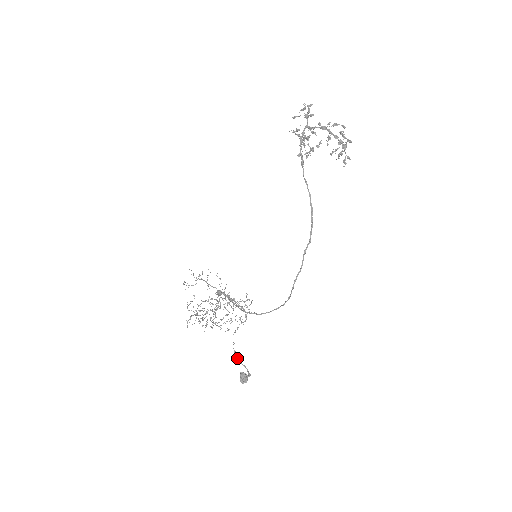
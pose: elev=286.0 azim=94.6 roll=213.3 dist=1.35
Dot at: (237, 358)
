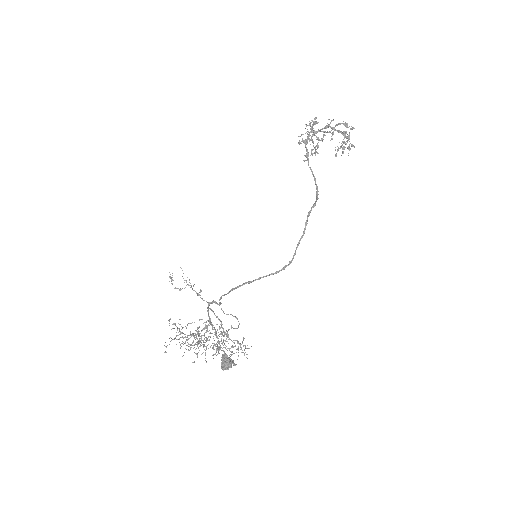
Dot at: (220, 349)
